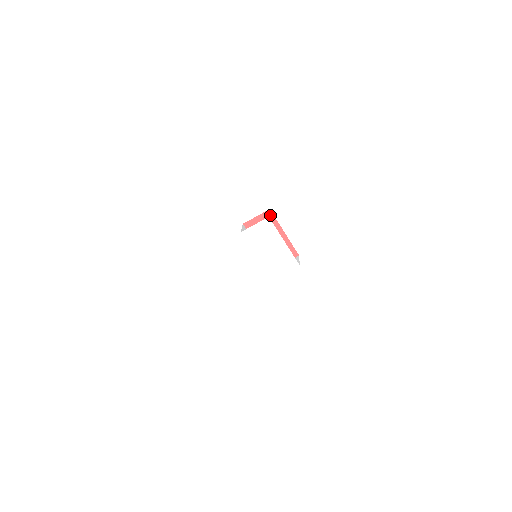
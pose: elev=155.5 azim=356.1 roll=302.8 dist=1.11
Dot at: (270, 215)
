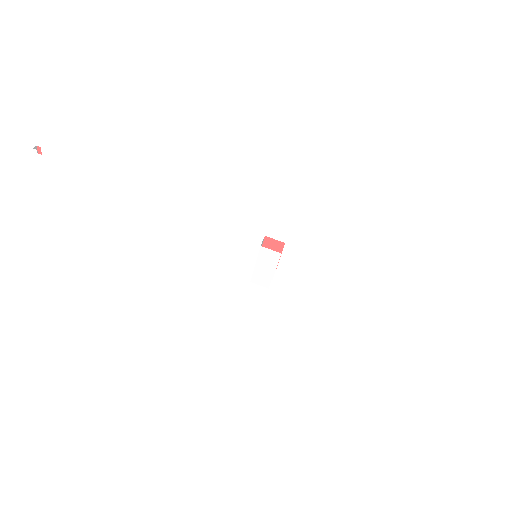
Dot at: (282, 245)
